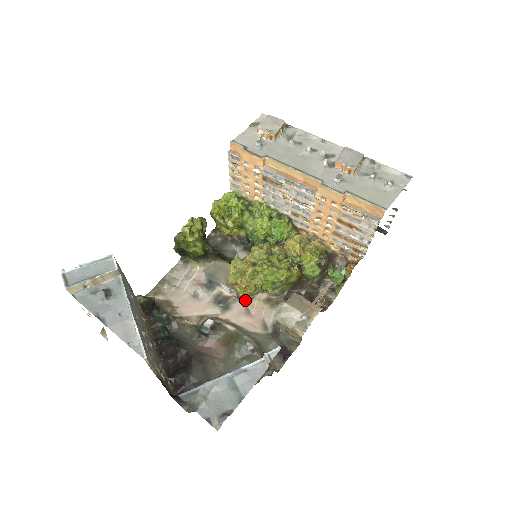
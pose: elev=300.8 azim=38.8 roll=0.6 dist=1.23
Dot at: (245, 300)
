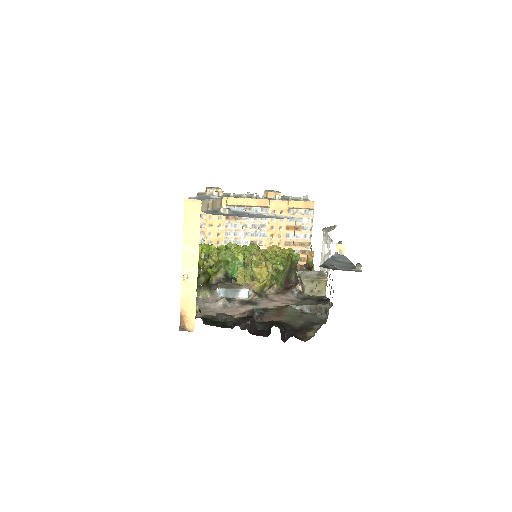
Dot at: (263, 298)
